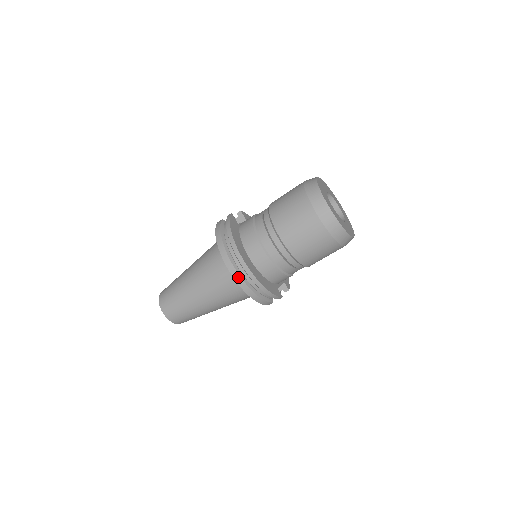
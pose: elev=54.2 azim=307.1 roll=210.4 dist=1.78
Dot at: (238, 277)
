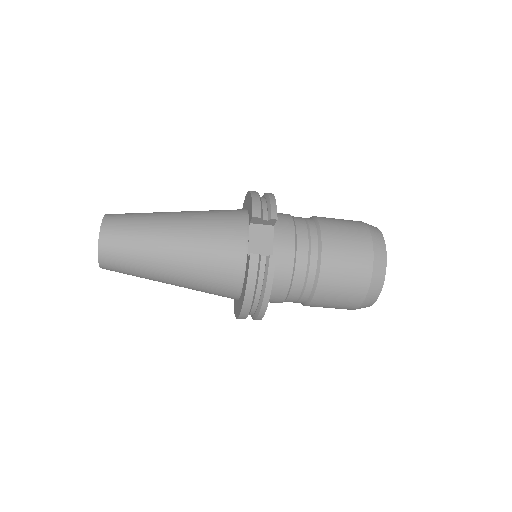
Dot at: occluded
